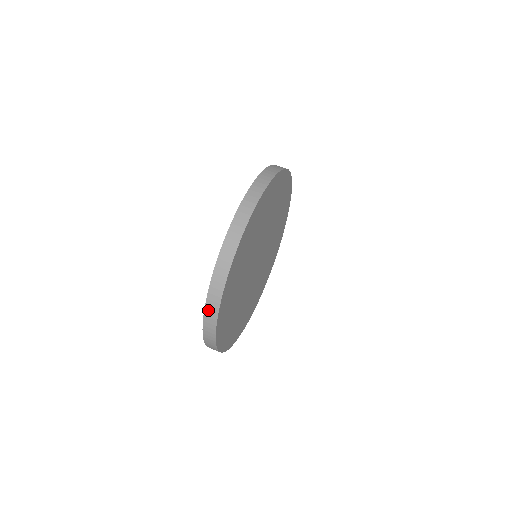
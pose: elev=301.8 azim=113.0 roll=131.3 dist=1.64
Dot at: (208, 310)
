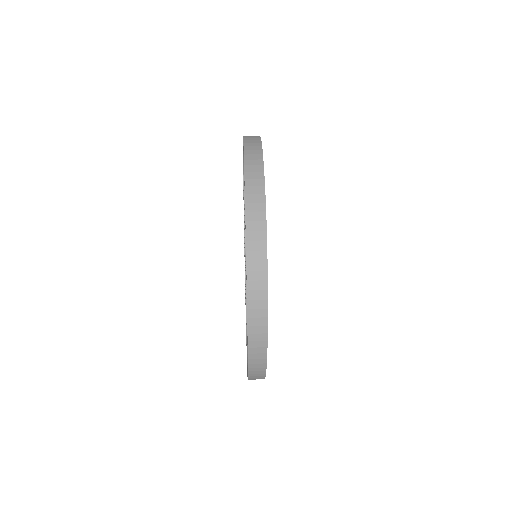
Dot at: (248, 149)
